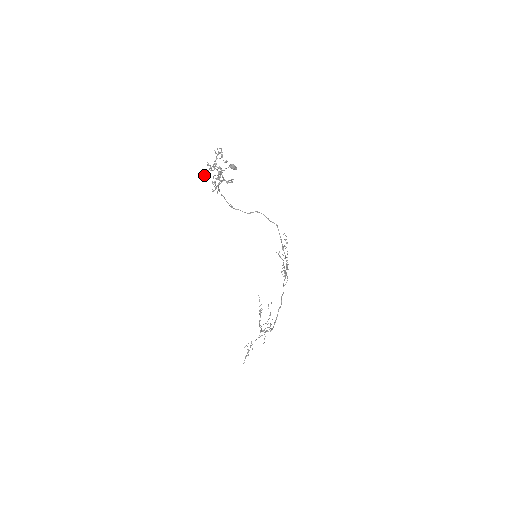
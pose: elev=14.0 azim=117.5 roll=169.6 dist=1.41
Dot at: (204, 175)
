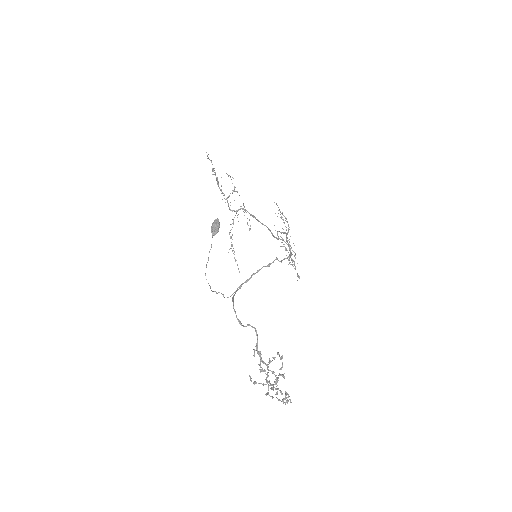
Dot at: (254, 384)
